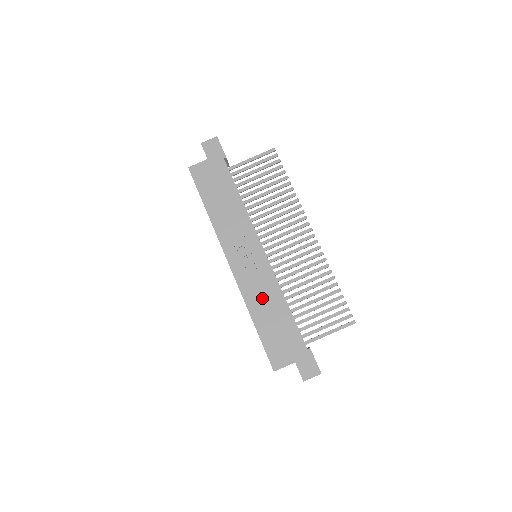
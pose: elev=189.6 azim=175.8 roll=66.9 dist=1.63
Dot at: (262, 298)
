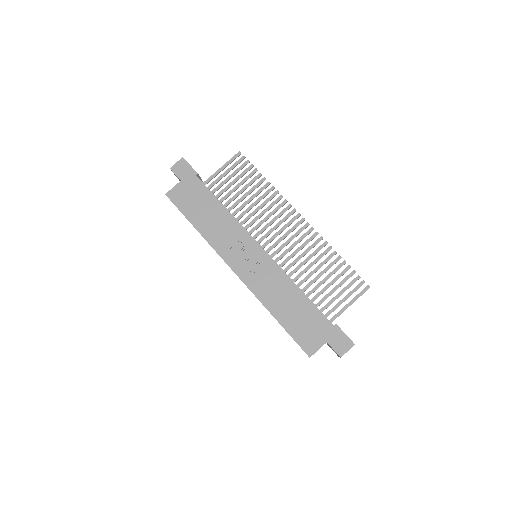
Dot at: (275, 292)
